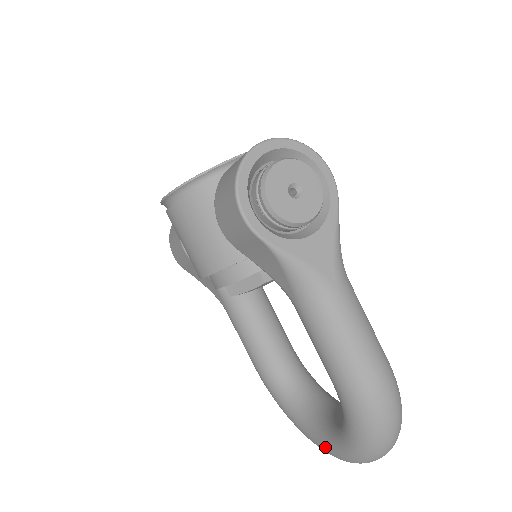
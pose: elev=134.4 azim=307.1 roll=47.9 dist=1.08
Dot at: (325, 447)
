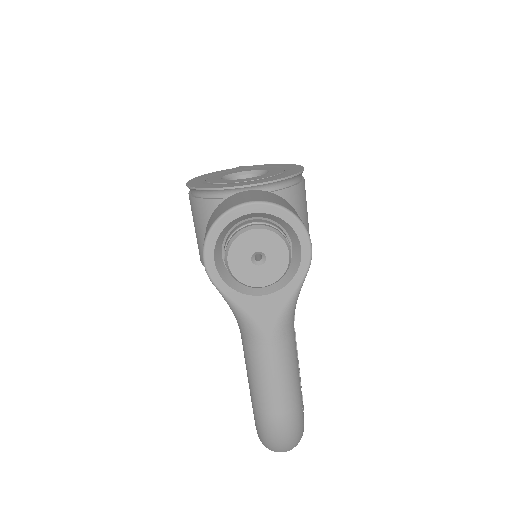
Dot at: occluded
